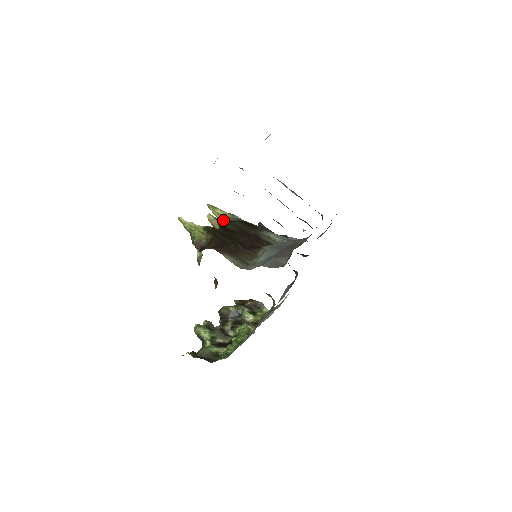
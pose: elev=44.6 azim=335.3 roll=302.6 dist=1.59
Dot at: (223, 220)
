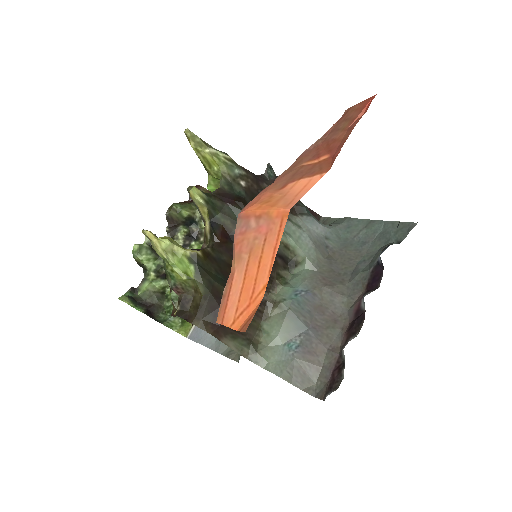
Dot at: (217, 200)
